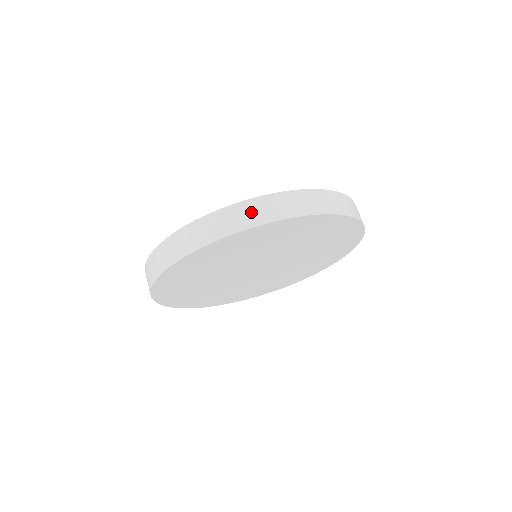
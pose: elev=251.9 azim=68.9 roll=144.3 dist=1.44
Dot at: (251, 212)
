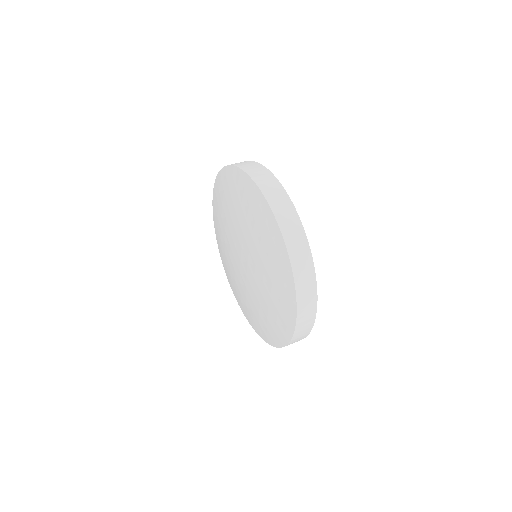
Dot at: occluded
